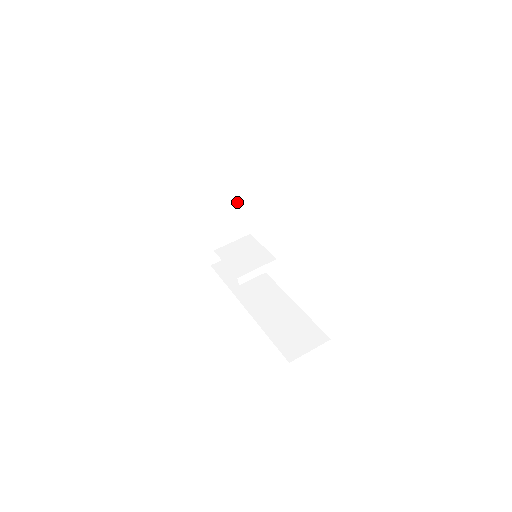
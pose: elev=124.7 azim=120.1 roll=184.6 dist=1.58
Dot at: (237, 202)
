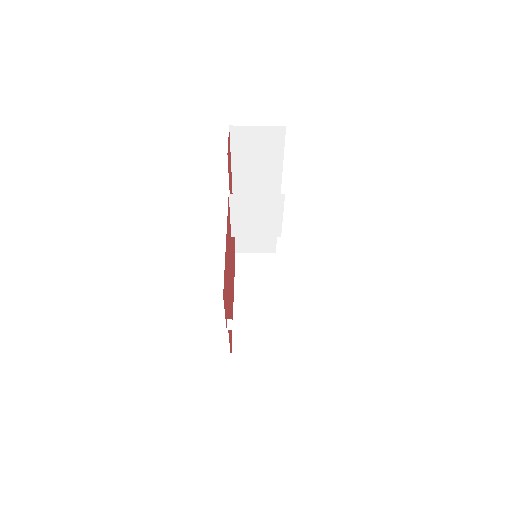
Dot at: occluded
